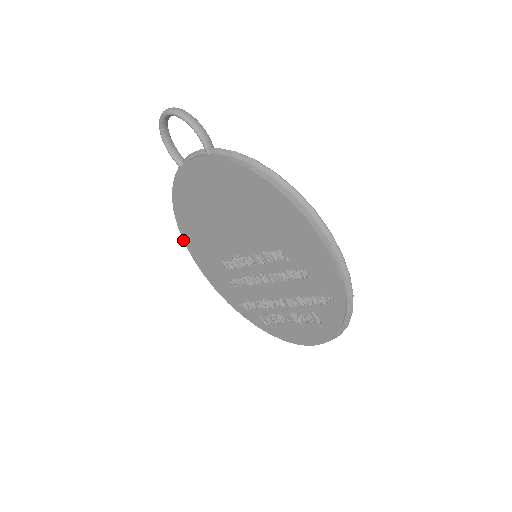
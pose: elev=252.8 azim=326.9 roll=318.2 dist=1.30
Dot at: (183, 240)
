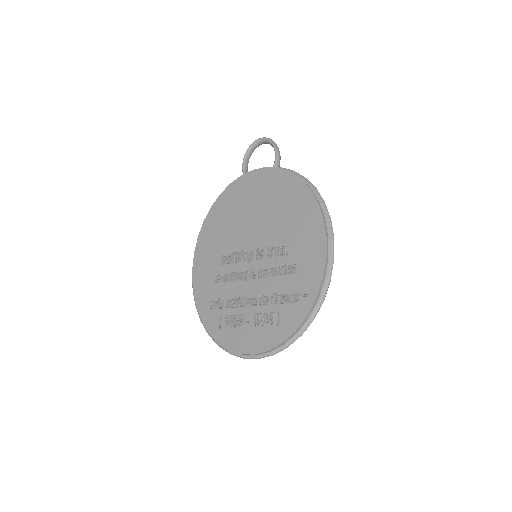
Dot at: (199, 234)
